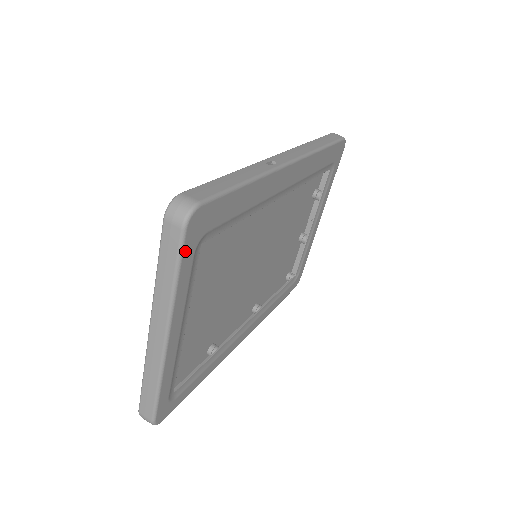
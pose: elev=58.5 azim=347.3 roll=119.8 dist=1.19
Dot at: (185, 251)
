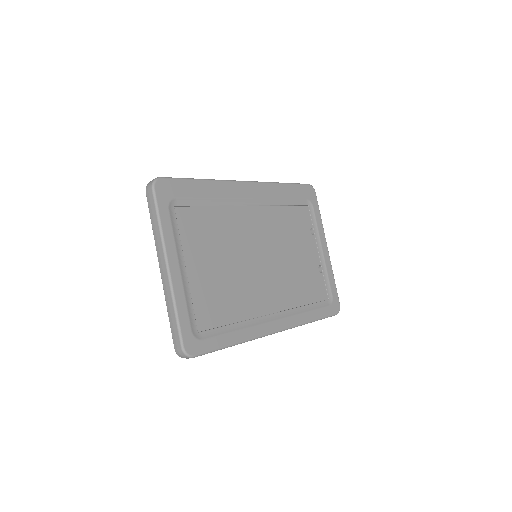
Dot at: (159, 203)
